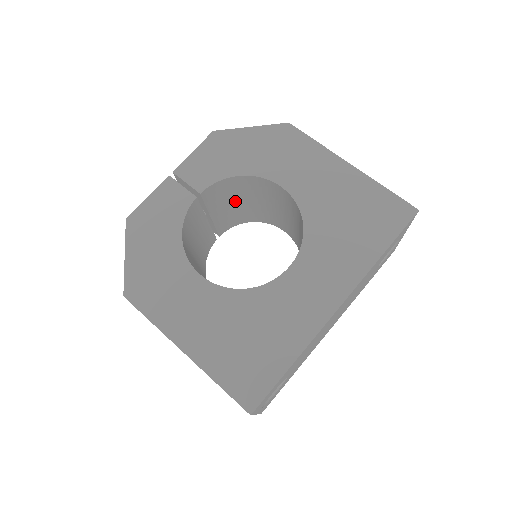
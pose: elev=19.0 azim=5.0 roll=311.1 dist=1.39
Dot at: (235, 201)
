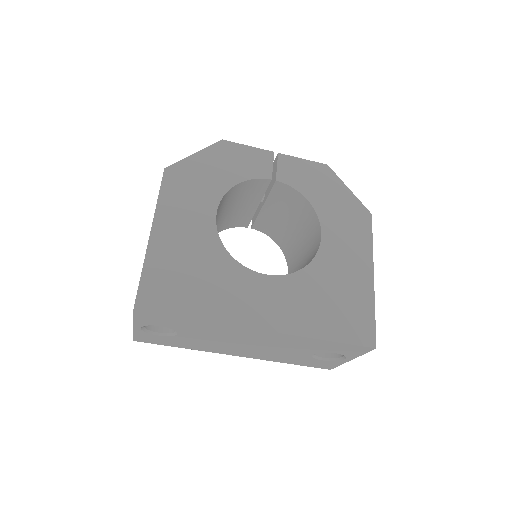
Dot at: (287, 216)
